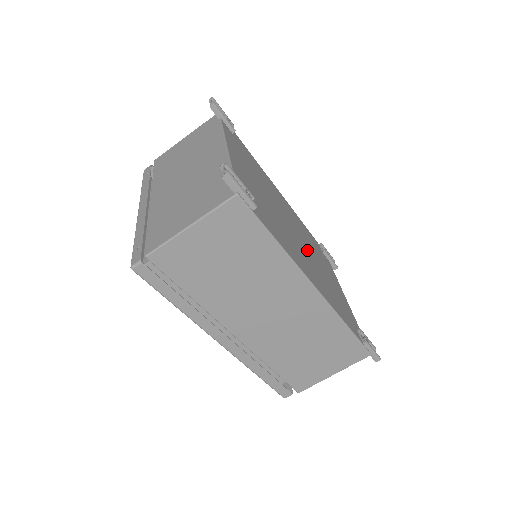
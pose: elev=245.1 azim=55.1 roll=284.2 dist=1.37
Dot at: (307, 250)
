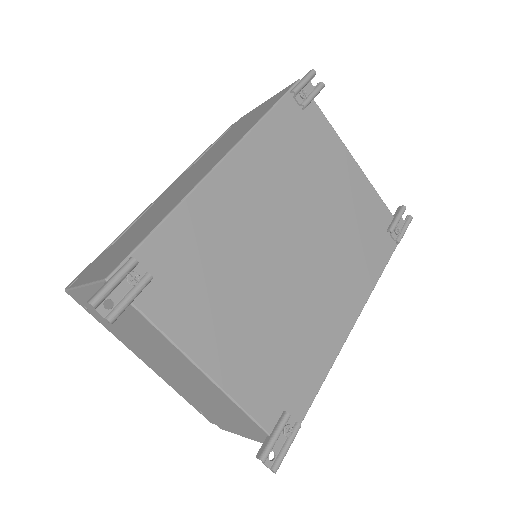
Dot at: (313, 238)
